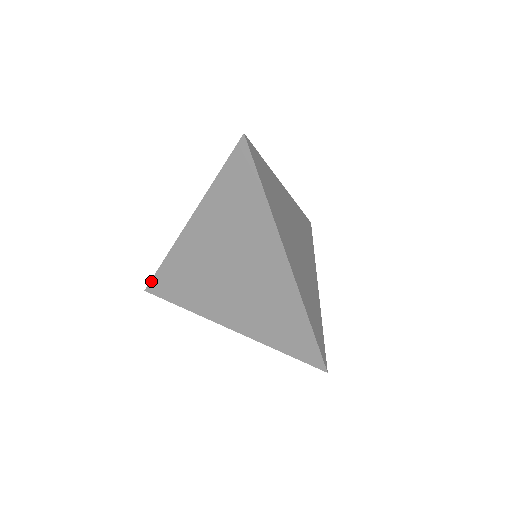
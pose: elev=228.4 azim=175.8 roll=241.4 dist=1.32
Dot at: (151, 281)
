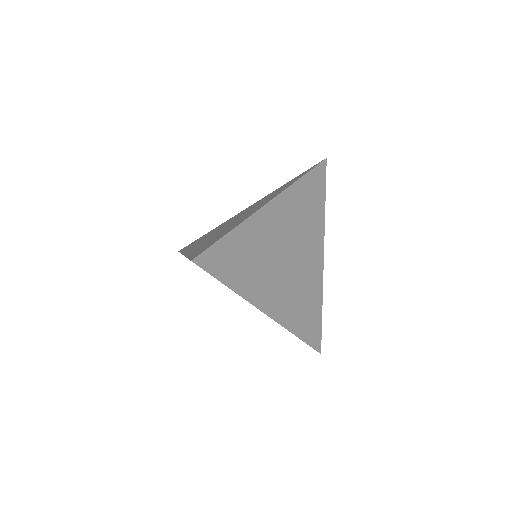
Dot at: occluded
